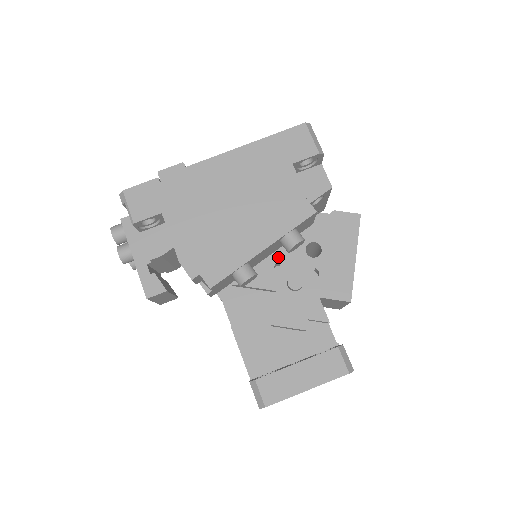
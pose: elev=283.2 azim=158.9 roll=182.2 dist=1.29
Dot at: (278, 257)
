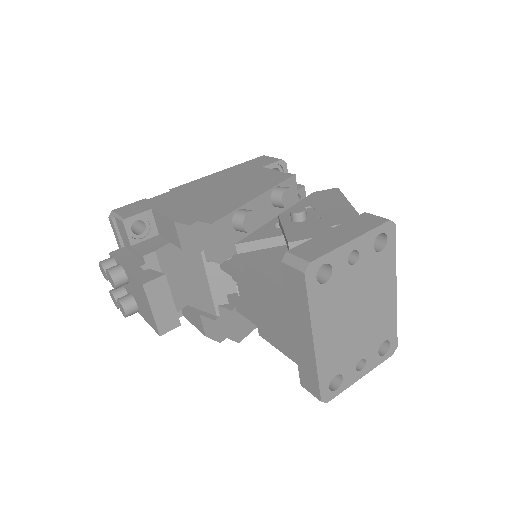
Dot at: (275, 221)
